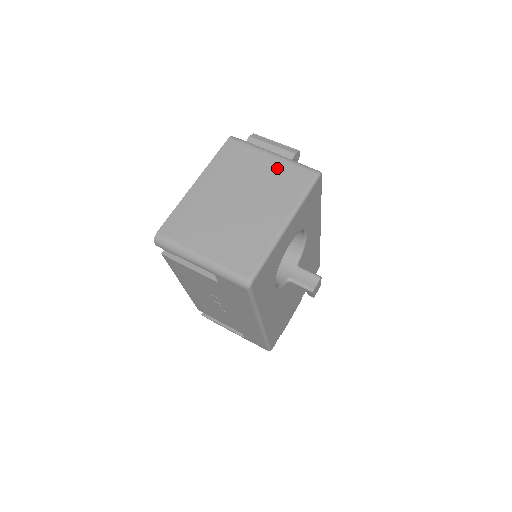
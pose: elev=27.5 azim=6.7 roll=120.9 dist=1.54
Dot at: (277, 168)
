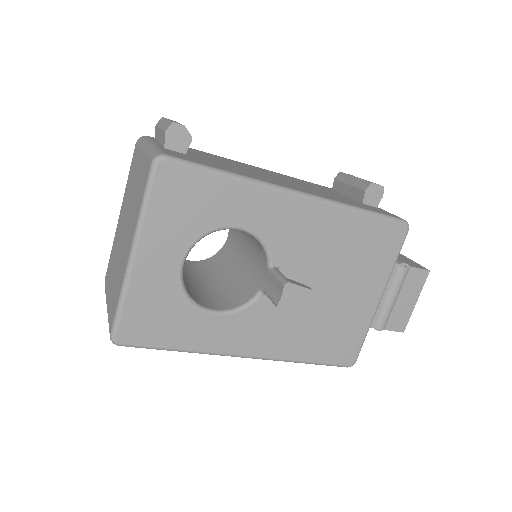
Dot at: (140, 170)
